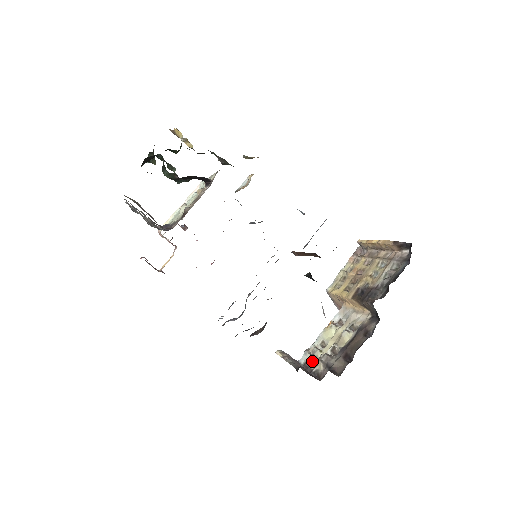
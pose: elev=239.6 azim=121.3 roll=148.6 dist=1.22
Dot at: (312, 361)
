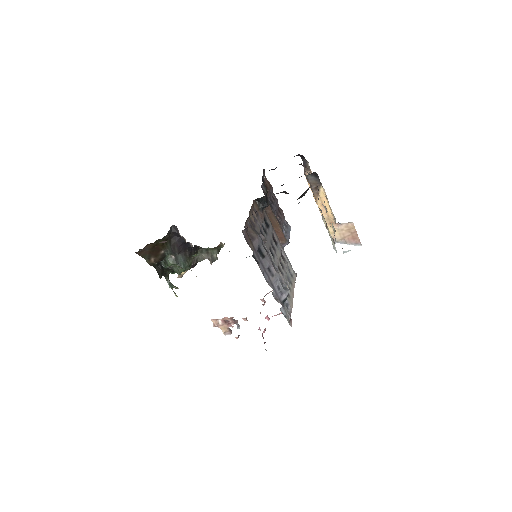
Dot at: (331, 236)
